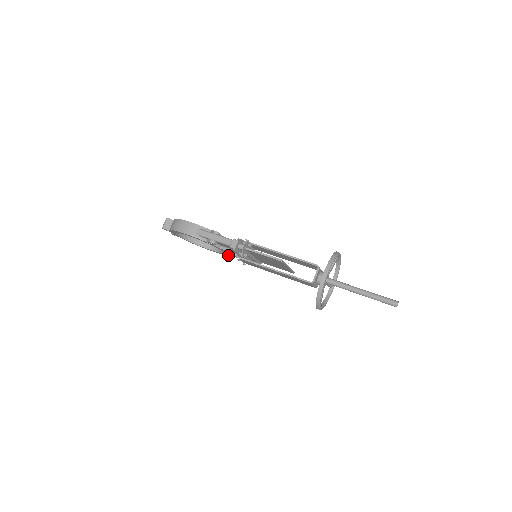
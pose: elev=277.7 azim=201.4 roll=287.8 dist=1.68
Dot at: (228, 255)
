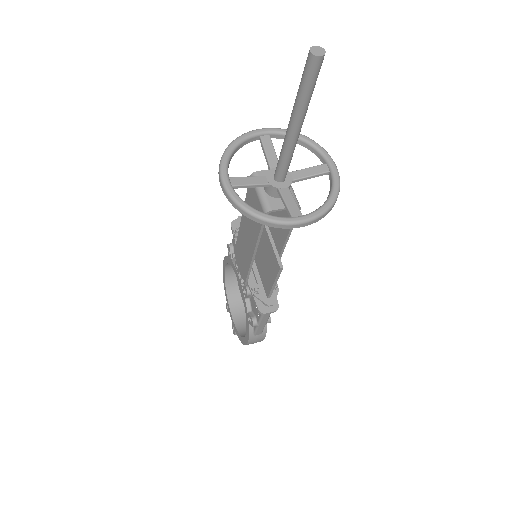
Dot at: (249, 314)
